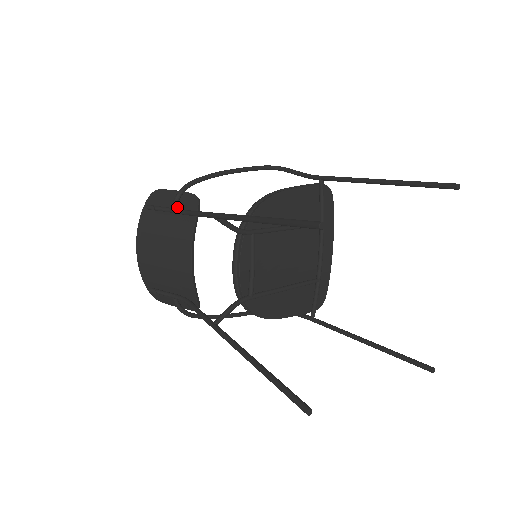
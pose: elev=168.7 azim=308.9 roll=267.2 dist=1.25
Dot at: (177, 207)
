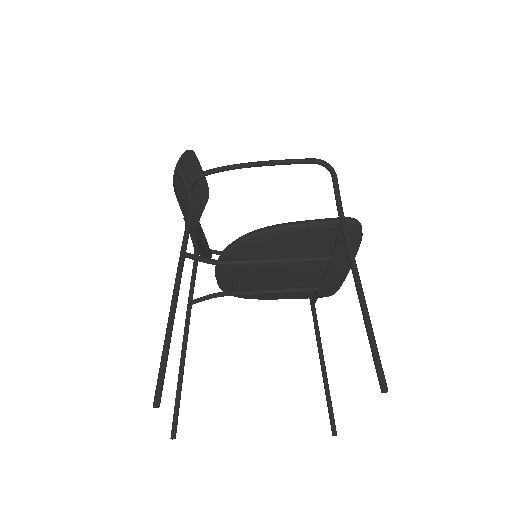
Dot at: (193, 188)
